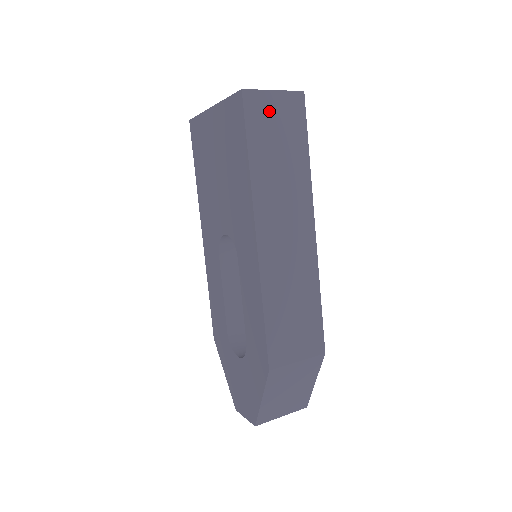
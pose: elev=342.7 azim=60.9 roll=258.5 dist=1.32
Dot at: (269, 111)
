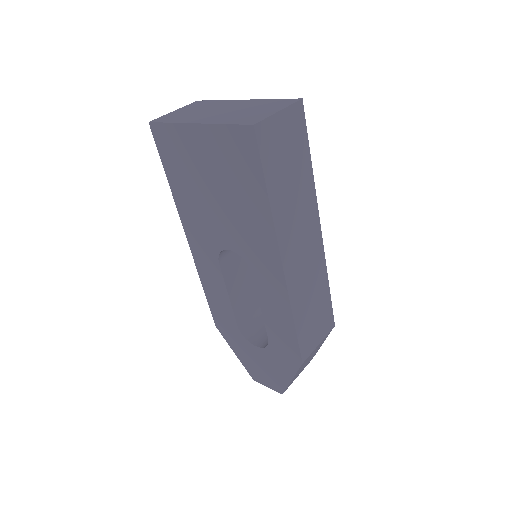
Dot at: (278, 136)
